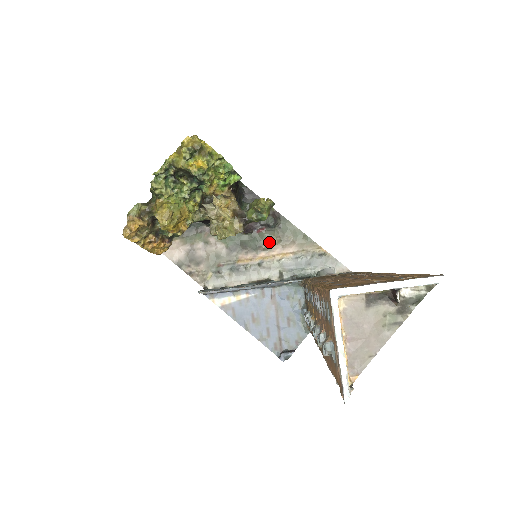
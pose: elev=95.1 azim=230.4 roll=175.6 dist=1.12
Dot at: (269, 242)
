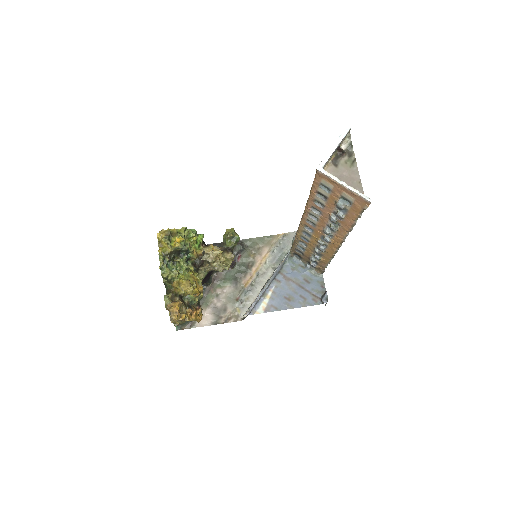
Dot at: (250, 260)
